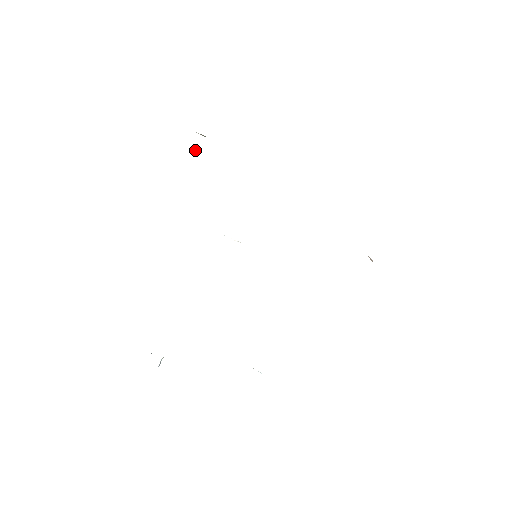
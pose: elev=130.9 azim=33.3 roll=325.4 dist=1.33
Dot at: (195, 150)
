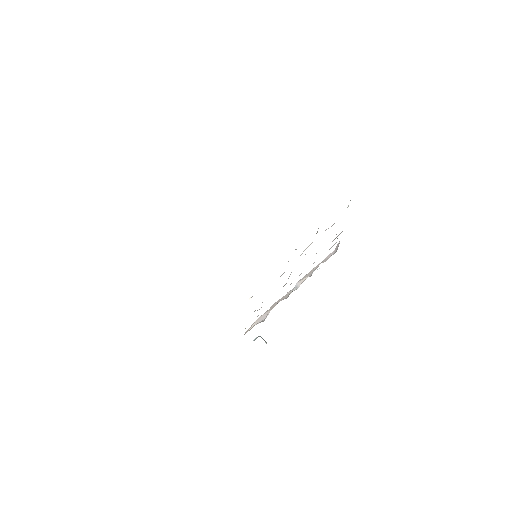
Dot at: occluded
